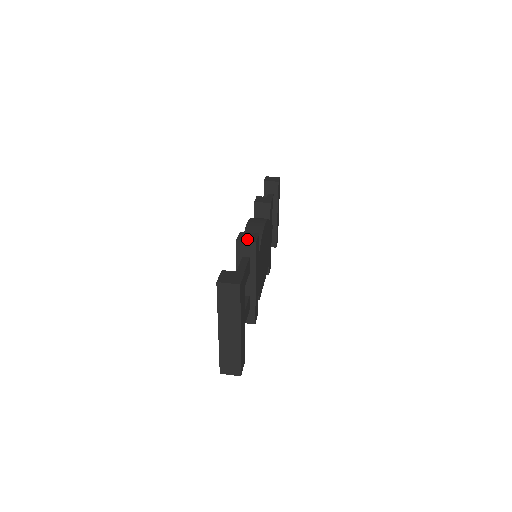
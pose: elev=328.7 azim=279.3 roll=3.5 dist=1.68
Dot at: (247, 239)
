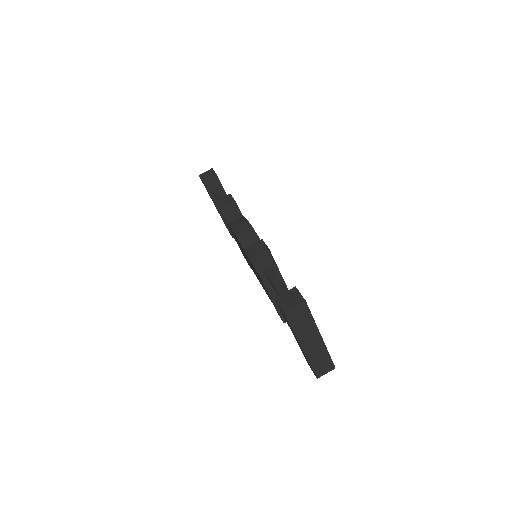
Dot at: (259, 252)
